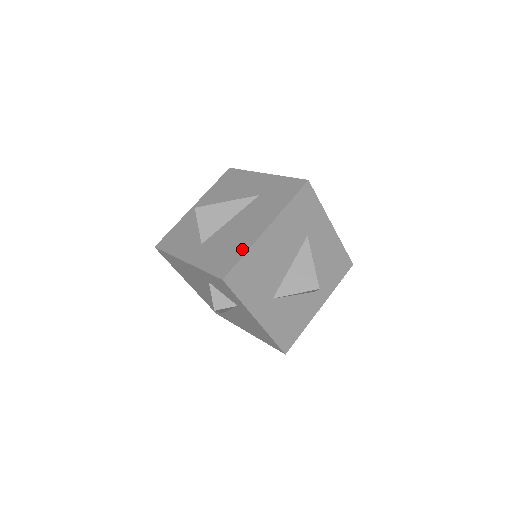
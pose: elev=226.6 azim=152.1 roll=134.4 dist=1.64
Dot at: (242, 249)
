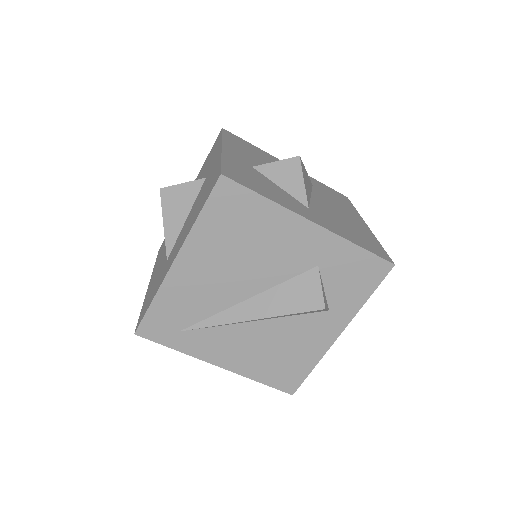
Dot at: (372, 237)
